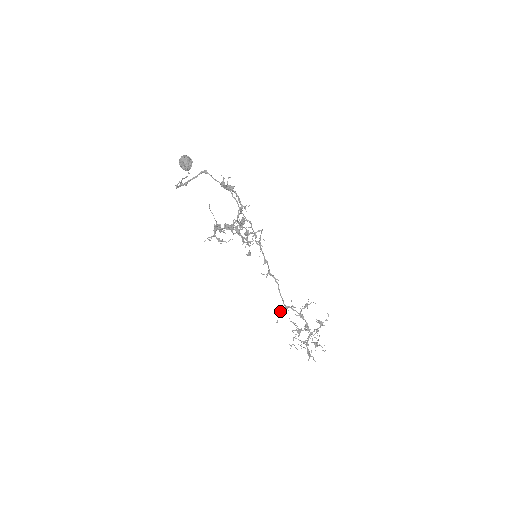
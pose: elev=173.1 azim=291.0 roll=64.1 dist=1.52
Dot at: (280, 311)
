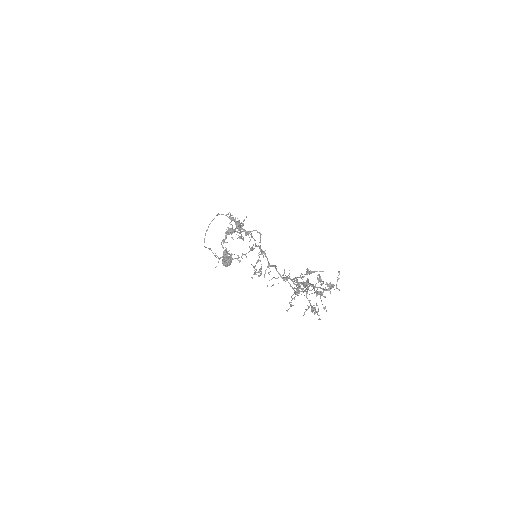
Dot at: occluded
